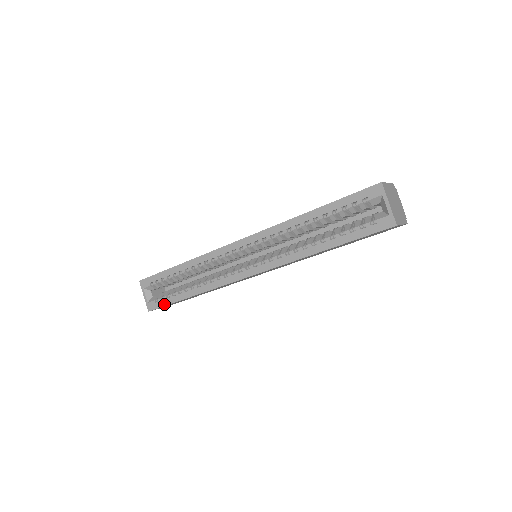
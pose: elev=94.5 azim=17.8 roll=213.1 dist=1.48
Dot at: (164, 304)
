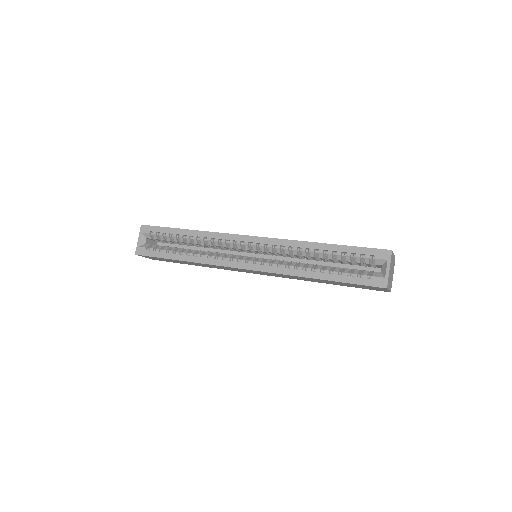
Dot at: (154, 255)
